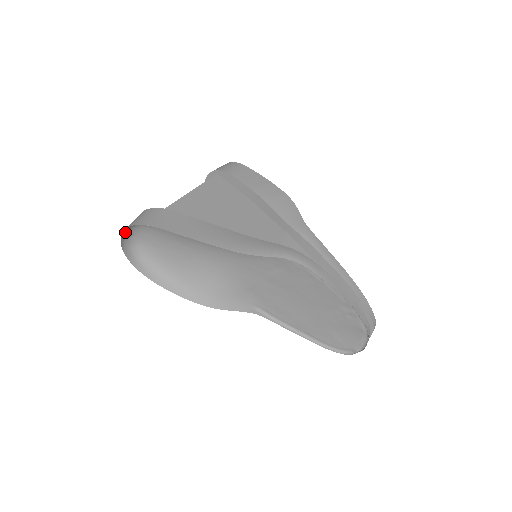
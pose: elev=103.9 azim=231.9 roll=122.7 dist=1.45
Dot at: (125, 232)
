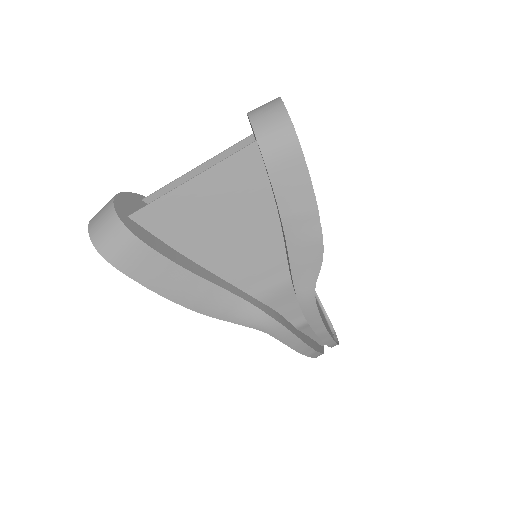
Dot at: (93, 222)
